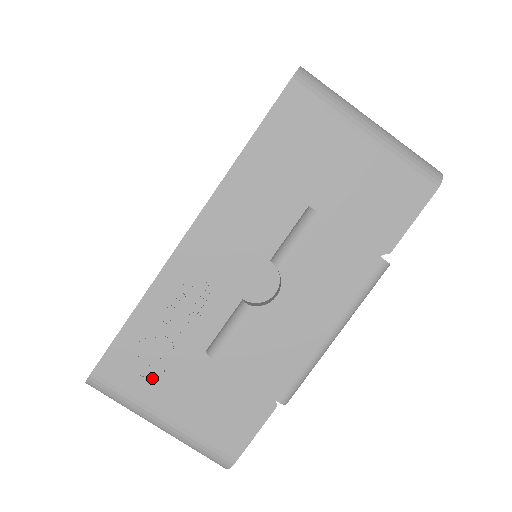
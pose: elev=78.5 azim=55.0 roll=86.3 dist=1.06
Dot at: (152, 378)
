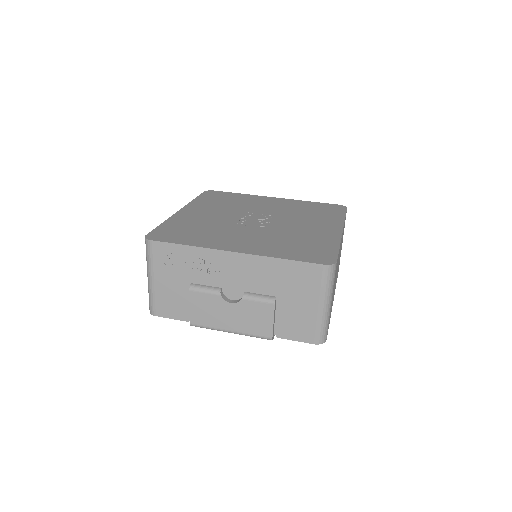
Dot at: (166, 267)
